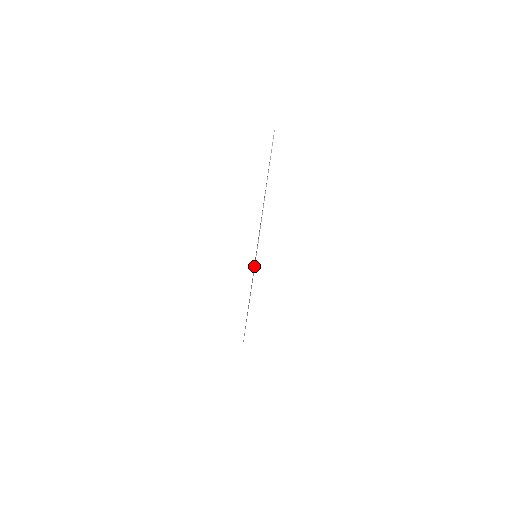
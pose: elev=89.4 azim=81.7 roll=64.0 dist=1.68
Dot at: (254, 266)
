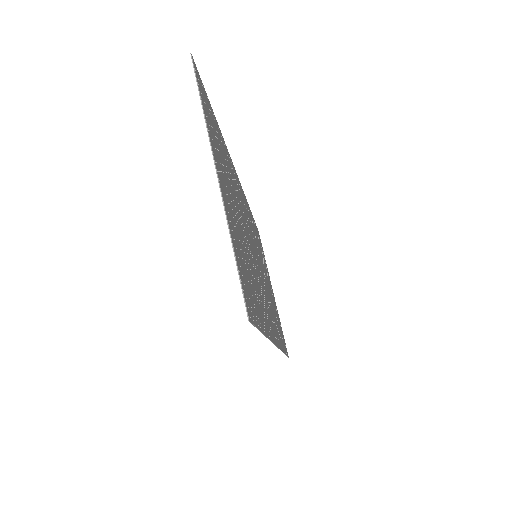
Dot at: occluded
